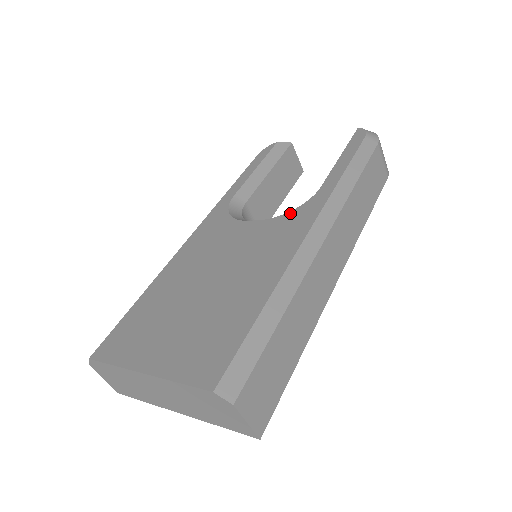
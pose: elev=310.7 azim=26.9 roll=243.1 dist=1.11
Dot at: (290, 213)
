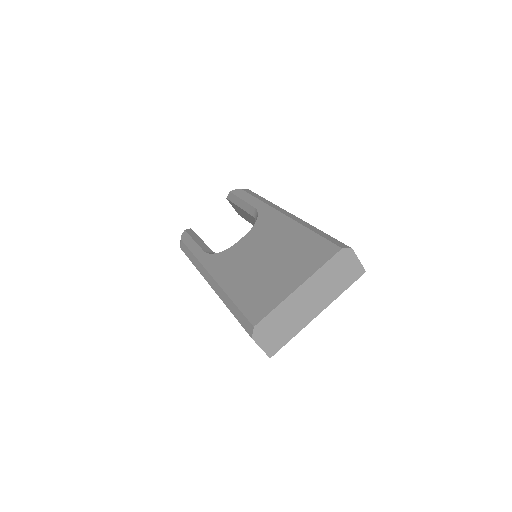
Dot at: (258, 221)
